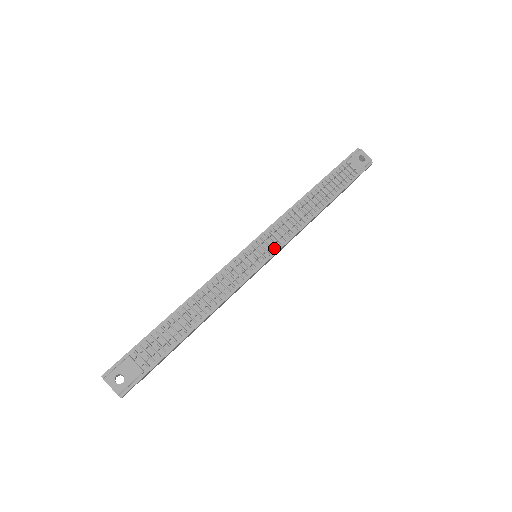
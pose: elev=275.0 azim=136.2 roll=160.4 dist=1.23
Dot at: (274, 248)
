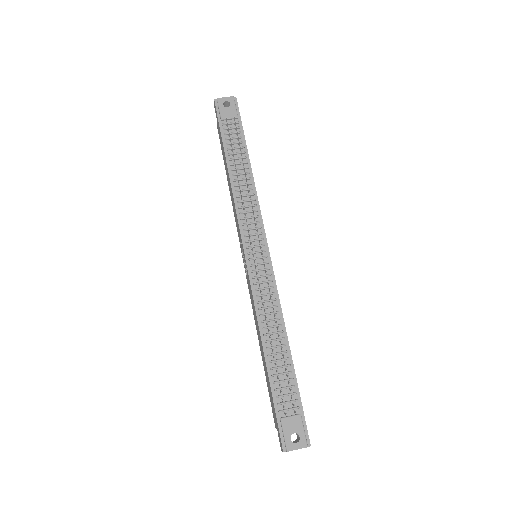
Dot at: (261, 237)
